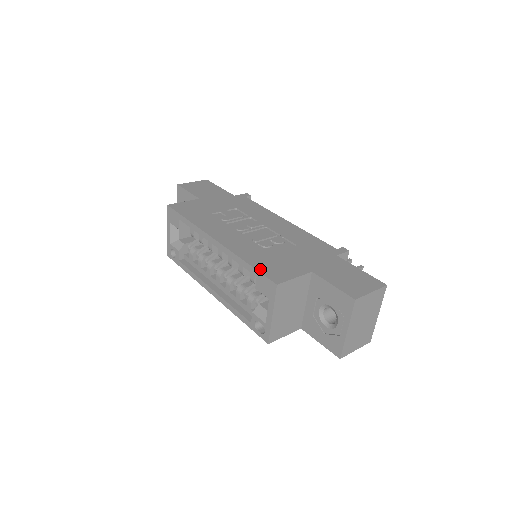
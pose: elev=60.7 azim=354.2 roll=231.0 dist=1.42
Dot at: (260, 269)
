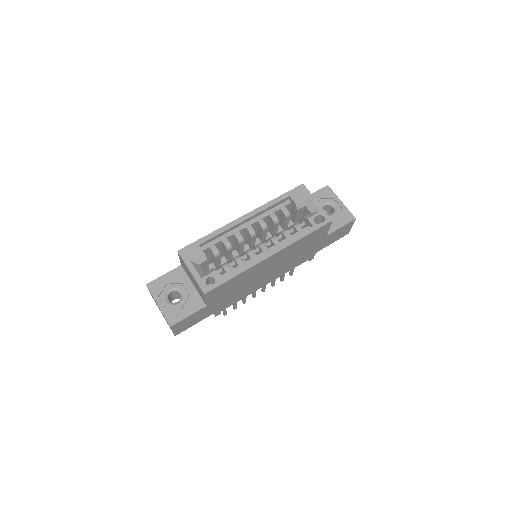
Dot at: (286, 194)
